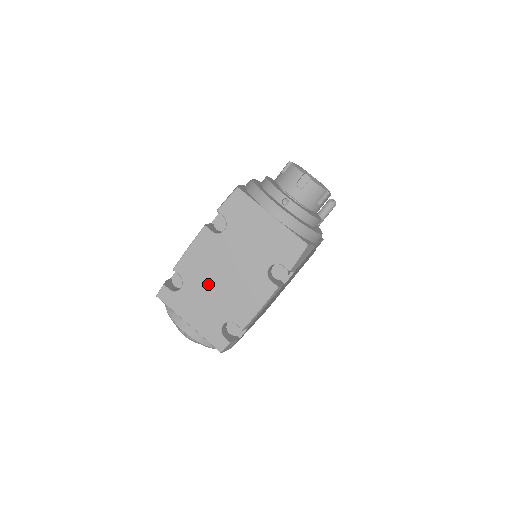
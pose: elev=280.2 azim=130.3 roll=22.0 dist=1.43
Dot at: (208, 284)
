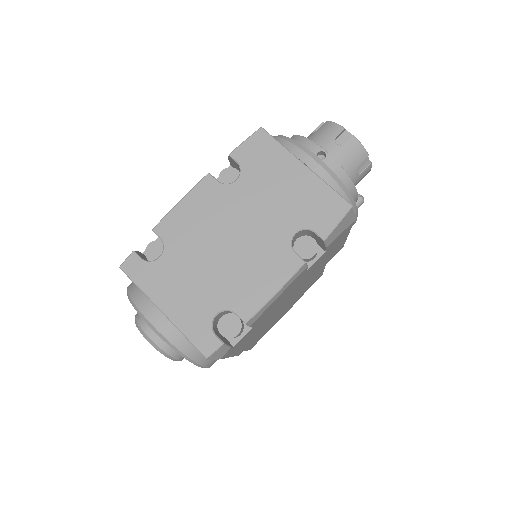
Dot at: (202, 253)
